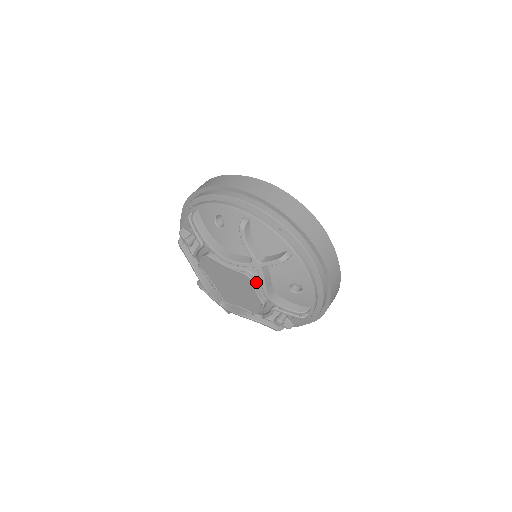
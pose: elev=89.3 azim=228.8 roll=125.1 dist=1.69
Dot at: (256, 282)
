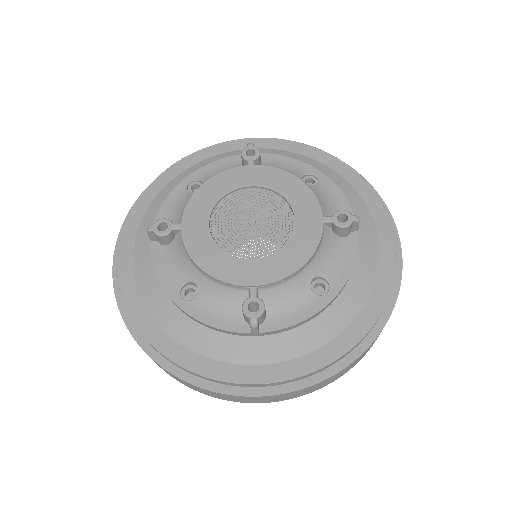
Dot at: occluded
